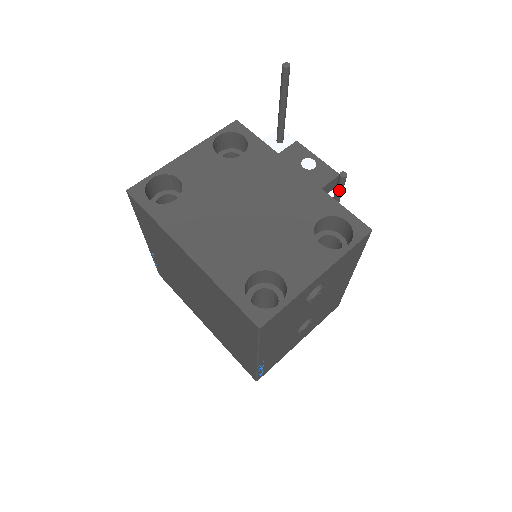
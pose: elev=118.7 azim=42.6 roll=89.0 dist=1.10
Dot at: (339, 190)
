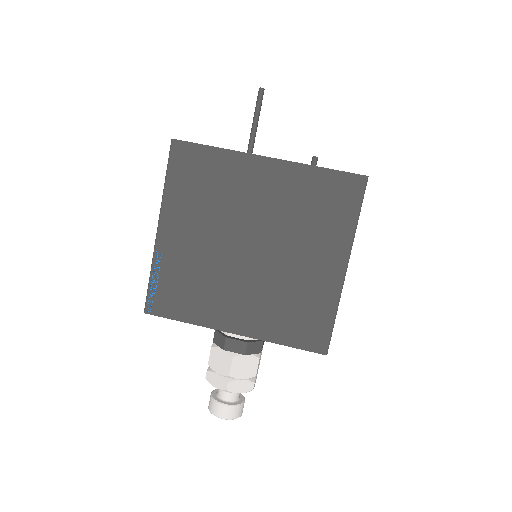
Dot at: occluded
